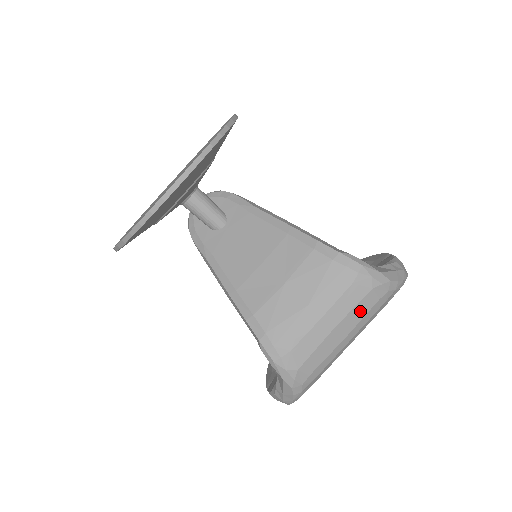
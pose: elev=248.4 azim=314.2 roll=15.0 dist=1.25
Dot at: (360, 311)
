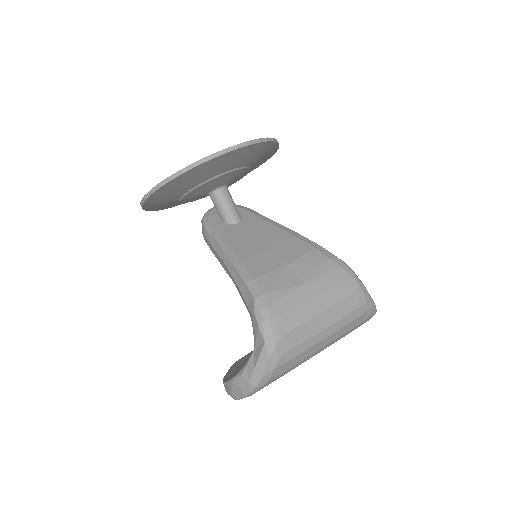
Dot at: (343, 309)
